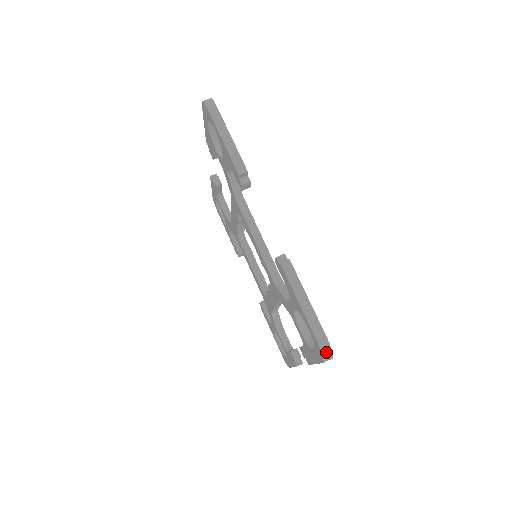
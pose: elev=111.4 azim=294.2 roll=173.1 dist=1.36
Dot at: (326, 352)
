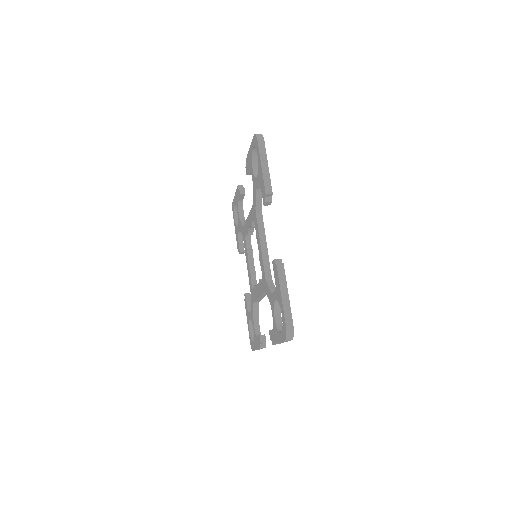
Dot at: (289, 333)
